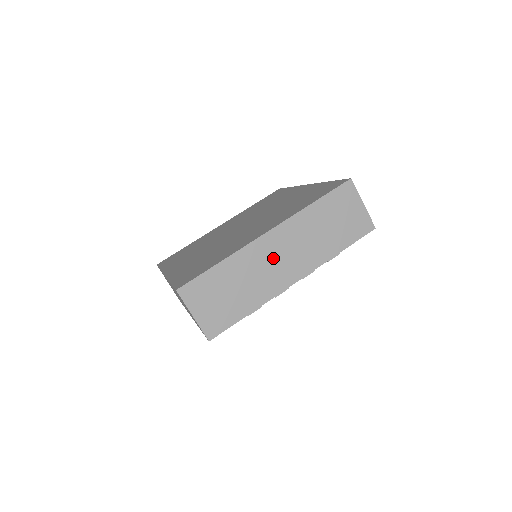
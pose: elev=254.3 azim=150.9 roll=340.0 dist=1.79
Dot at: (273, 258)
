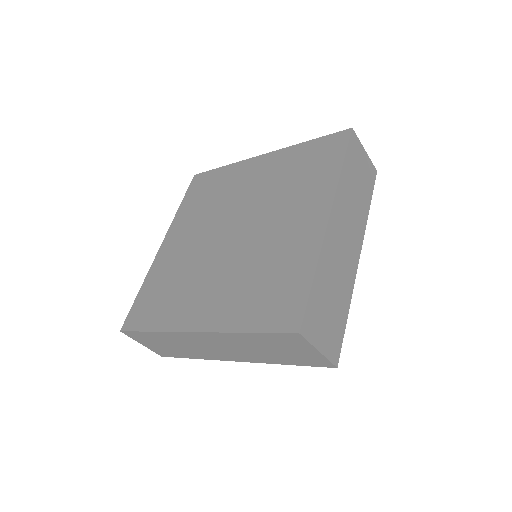
Dot at: (341, 243)
